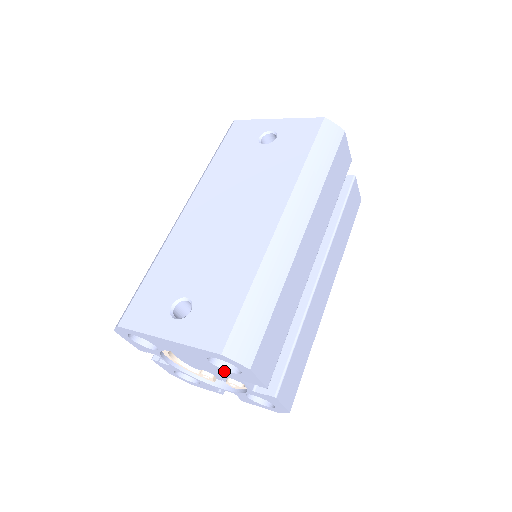
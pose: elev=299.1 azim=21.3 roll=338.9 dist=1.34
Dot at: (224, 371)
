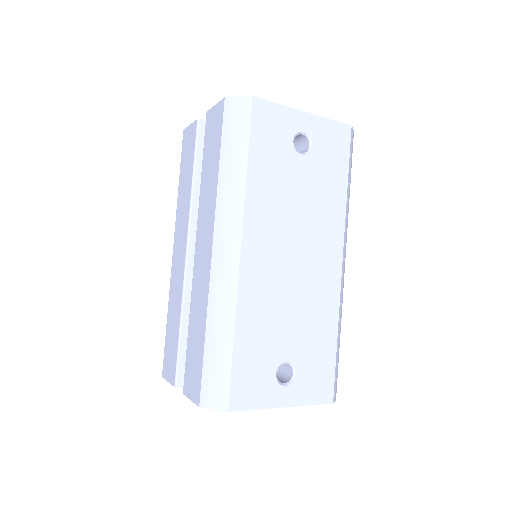
Dot at: occluded
